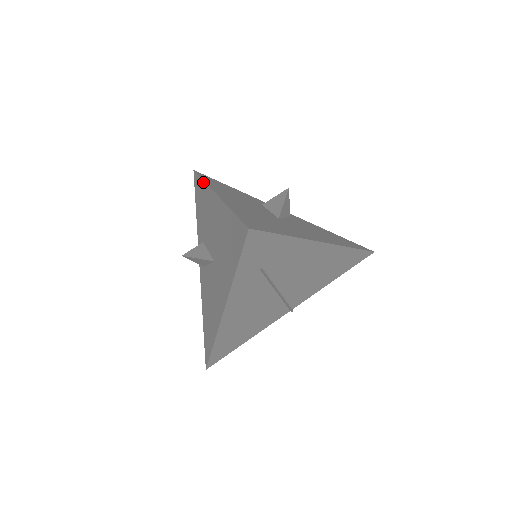
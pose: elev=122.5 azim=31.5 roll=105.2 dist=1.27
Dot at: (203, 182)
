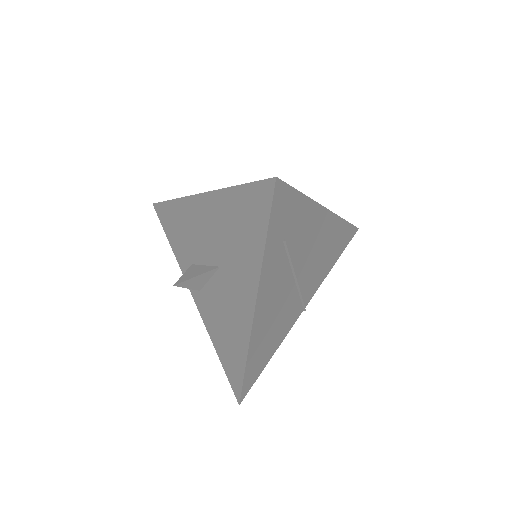
Dot at: (175, 200)
